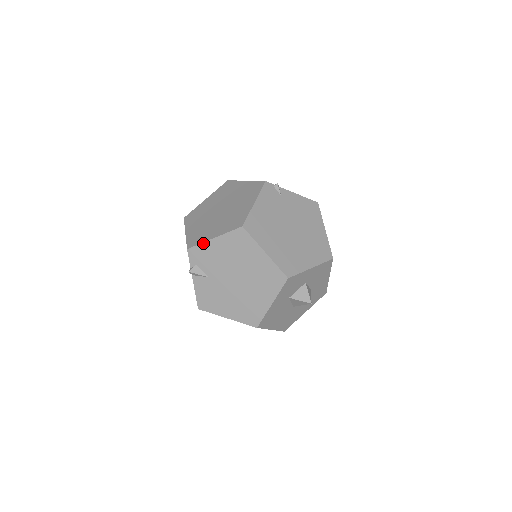
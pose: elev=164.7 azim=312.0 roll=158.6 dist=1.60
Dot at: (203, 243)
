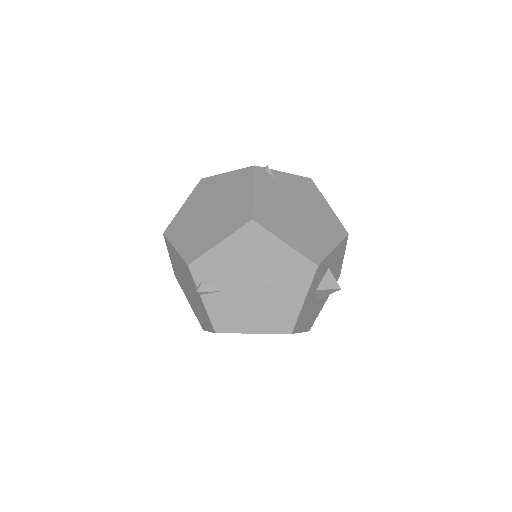
Dot at: (207, 252)
